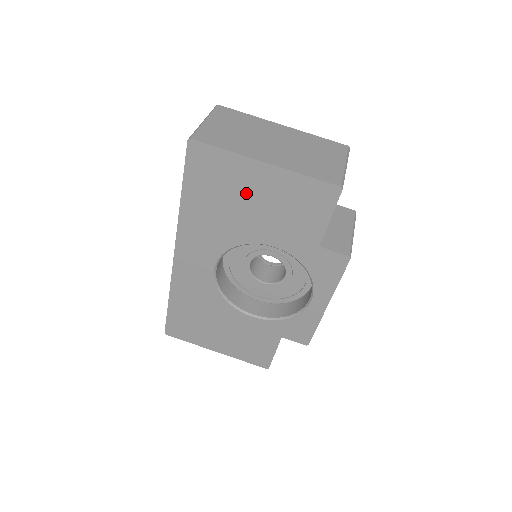
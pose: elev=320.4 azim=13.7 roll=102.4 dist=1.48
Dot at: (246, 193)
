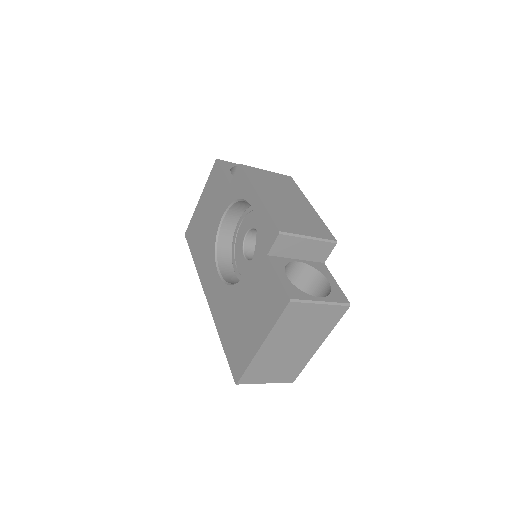
Dot at: (203, 218)
